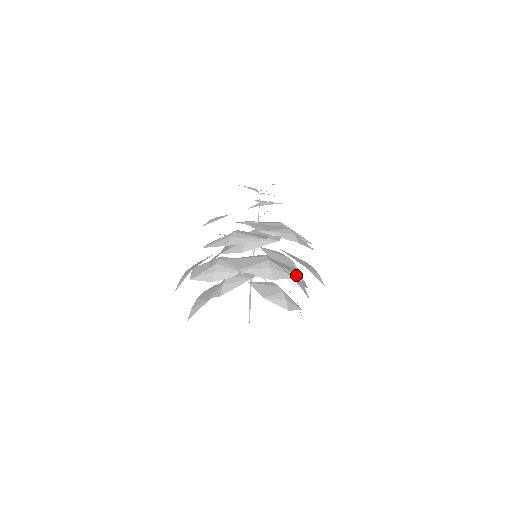
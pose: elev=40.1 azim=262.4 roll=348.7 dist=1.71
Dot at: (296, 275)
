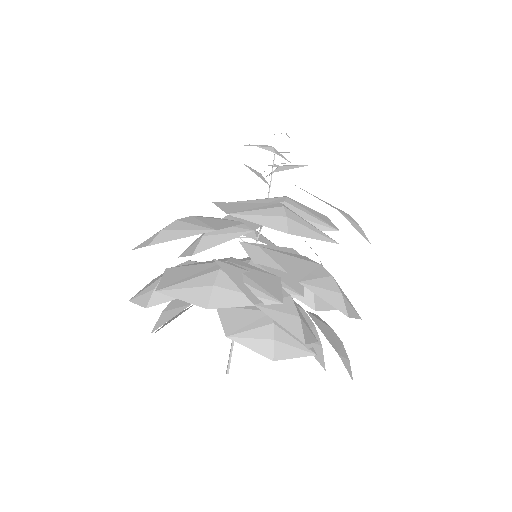
Dot at: (271, 297)
